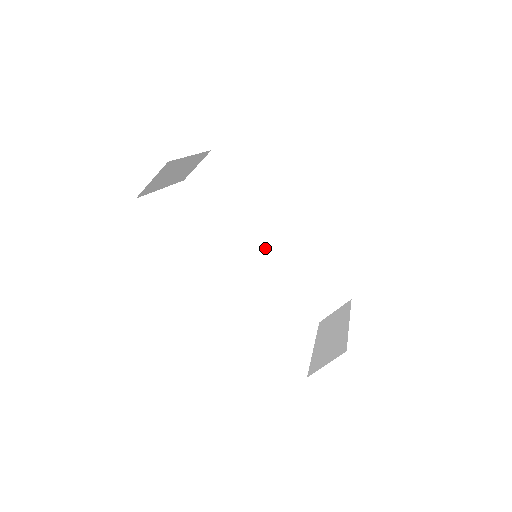
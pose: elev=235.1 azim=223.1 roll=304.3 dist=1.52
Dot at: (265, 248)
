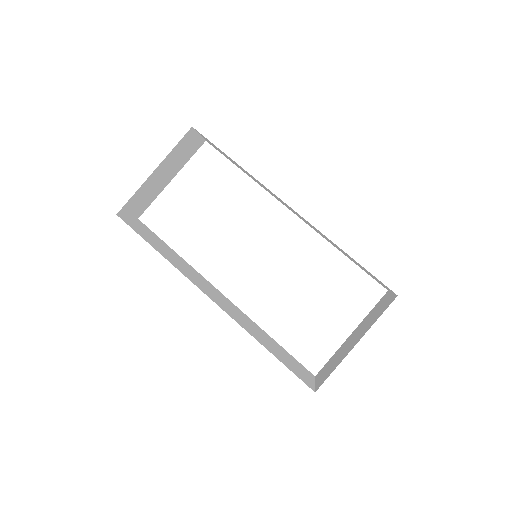
Dot at: occluded
